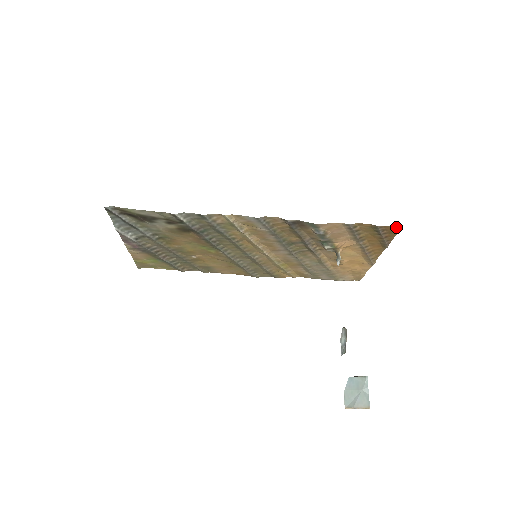
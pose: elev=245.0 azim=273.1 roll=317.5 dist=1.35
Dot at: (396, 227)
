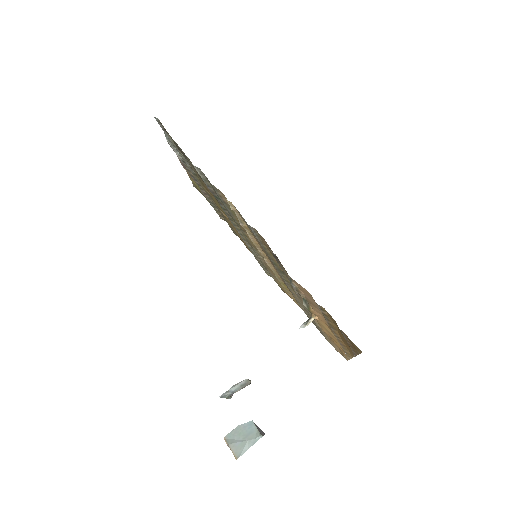
Dot at: occluded
